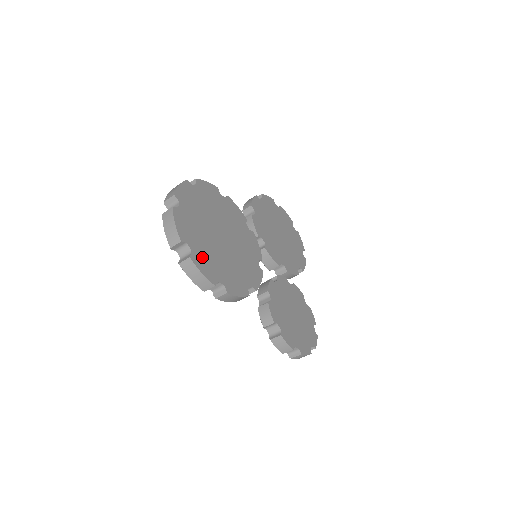
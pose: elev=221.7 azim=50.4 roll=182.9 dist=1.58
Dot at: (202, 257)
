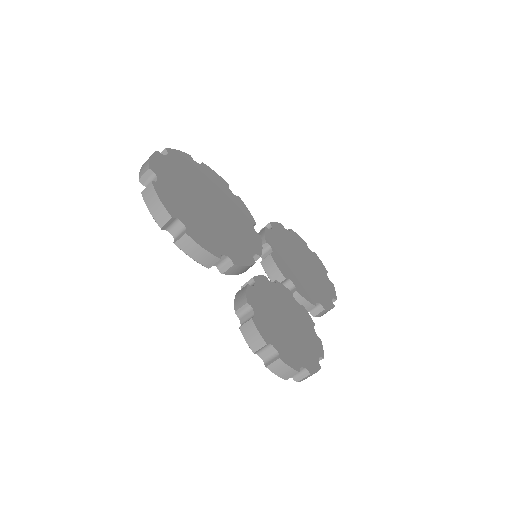
Dot at: (169, 193)
